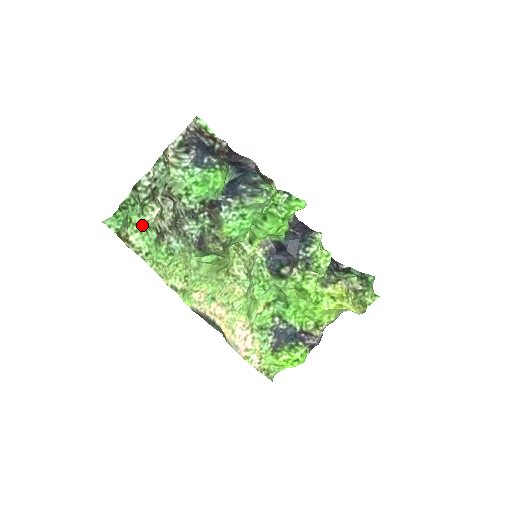
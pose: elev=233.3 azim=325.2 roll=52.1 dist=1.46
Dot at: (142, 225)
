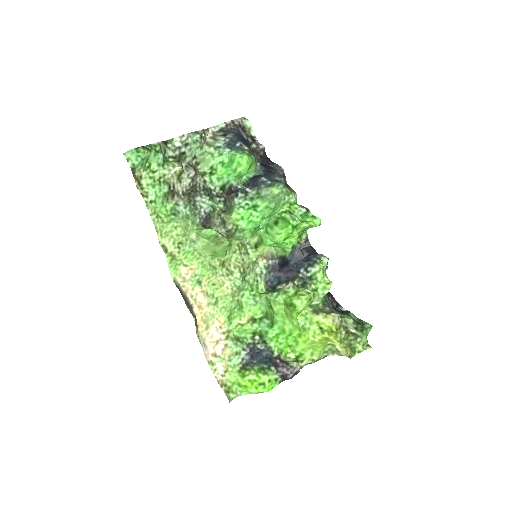
Dot at: (158, 175)
